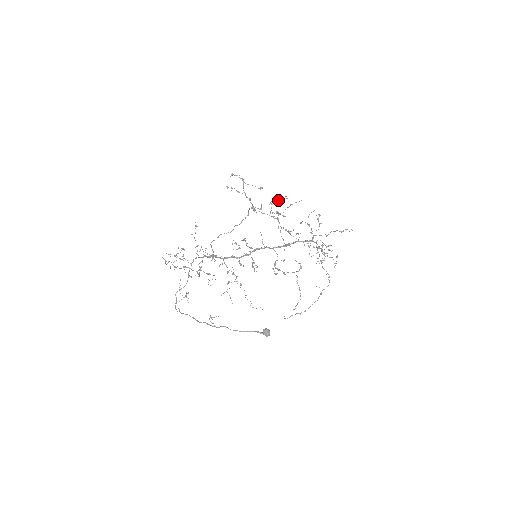
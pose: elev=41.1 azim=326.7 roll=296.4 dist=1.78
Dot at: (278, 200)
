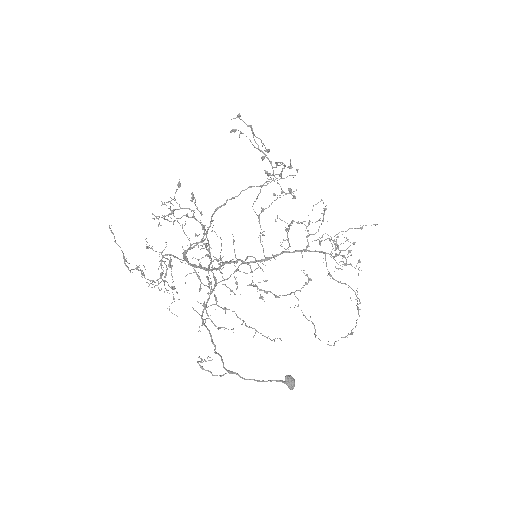
Dot at: (280, 178)
